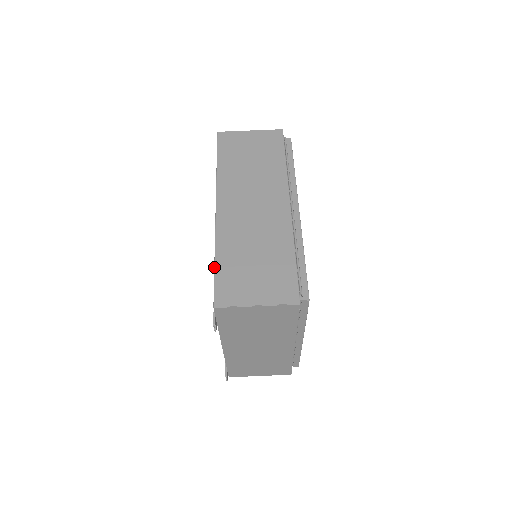
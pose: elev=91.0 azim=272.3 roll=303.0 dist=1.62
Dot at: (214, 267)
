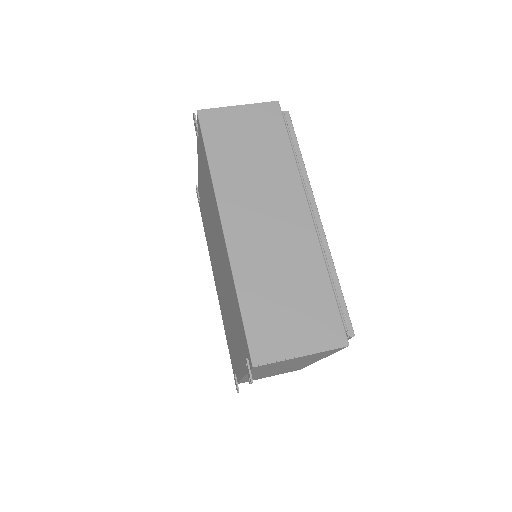
Dot at: (240, 312)
